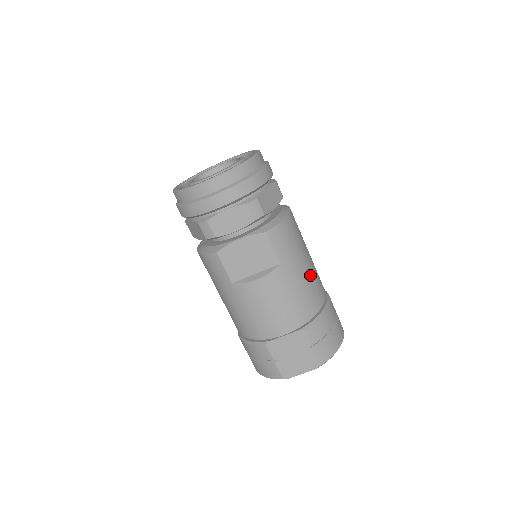
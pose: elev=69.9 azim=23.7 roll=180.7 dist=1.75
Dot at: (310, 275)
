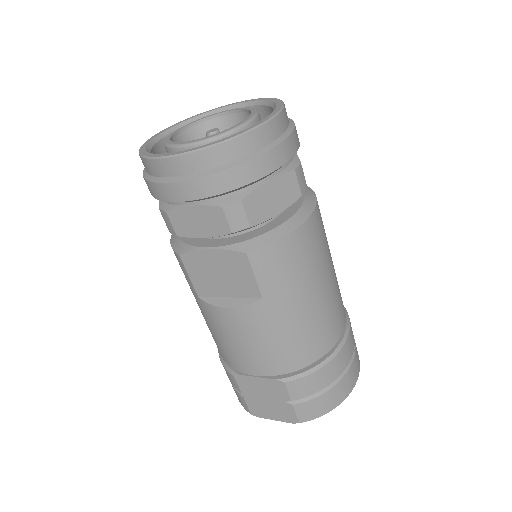
Dot at: (315, 315)
